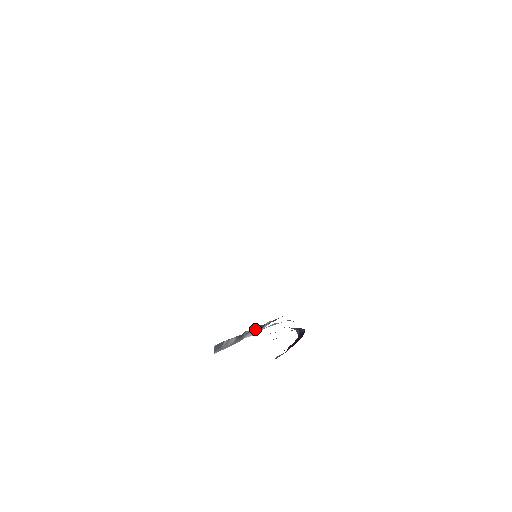
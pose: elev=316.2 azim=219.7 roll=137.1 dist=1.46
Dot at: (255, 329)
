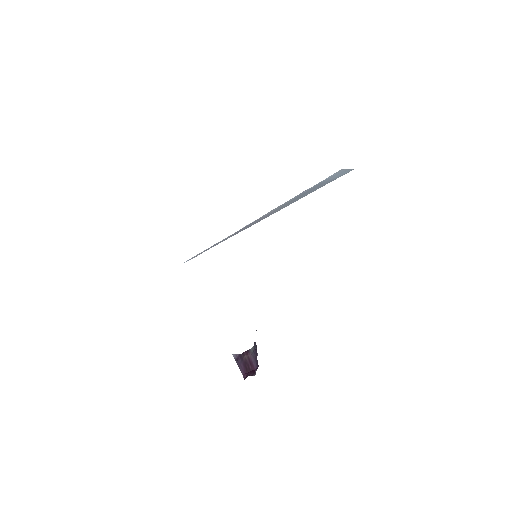
Dot at: occluded
